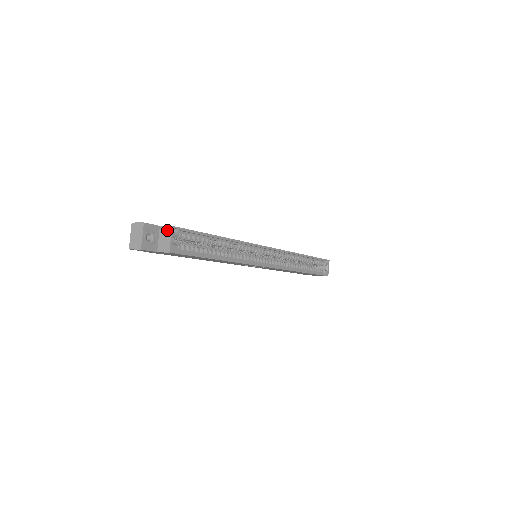
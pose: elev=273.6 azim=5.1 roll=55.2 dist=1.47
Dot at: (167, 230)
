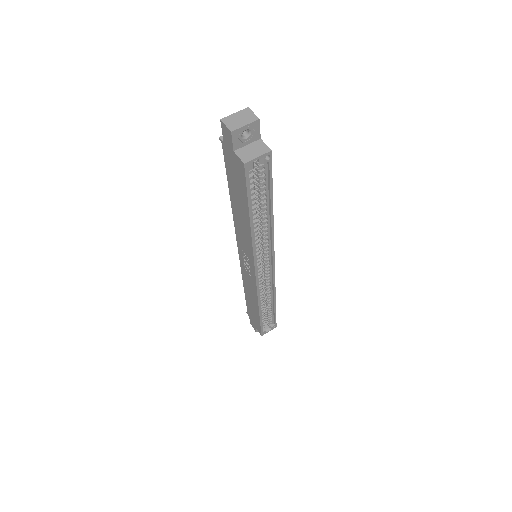
Dot at: (263, 148)
